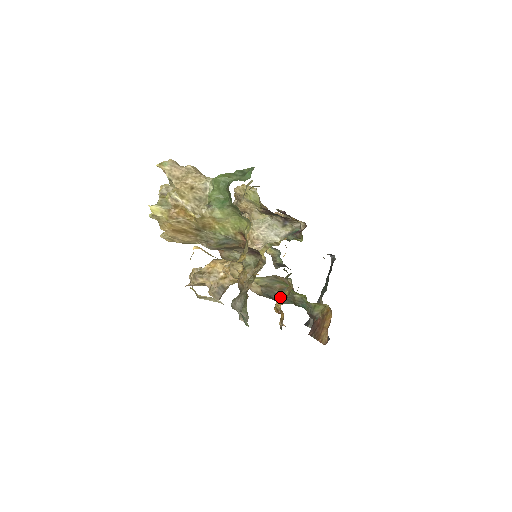
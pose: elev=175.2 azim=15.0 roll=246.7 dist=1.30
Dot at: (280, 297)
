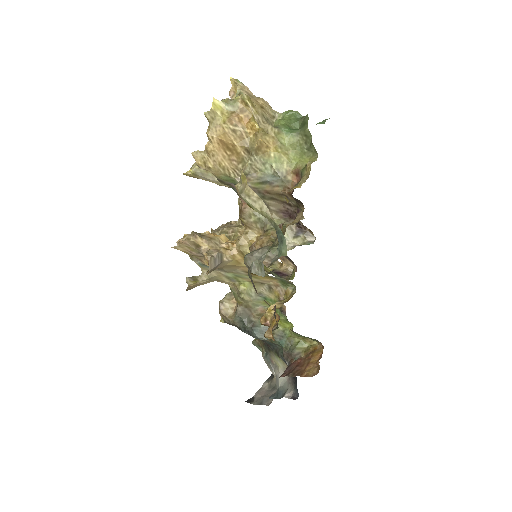
Dot at: occluded
